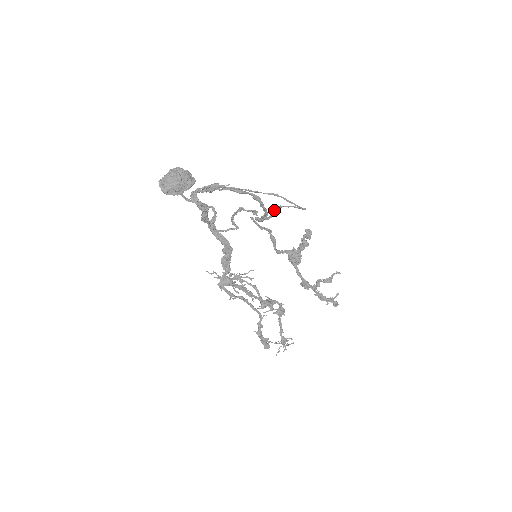
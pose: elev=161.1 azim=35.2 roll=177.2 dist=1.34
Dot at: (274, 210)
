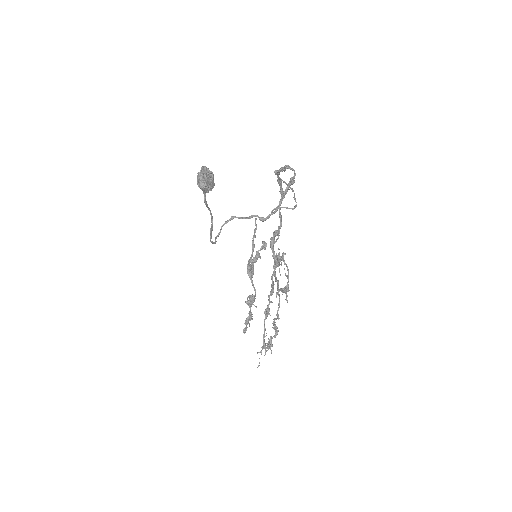
Dot at: (271, 211)
